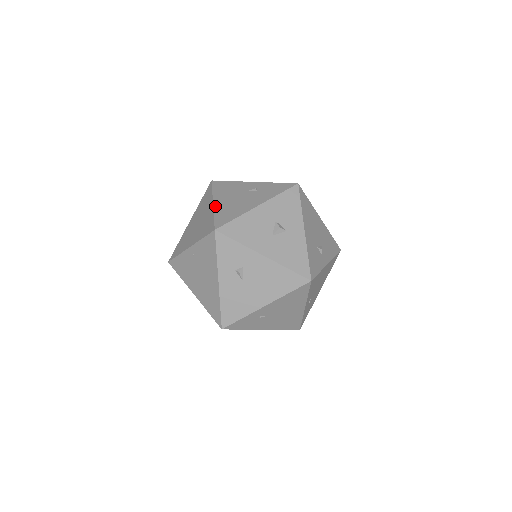
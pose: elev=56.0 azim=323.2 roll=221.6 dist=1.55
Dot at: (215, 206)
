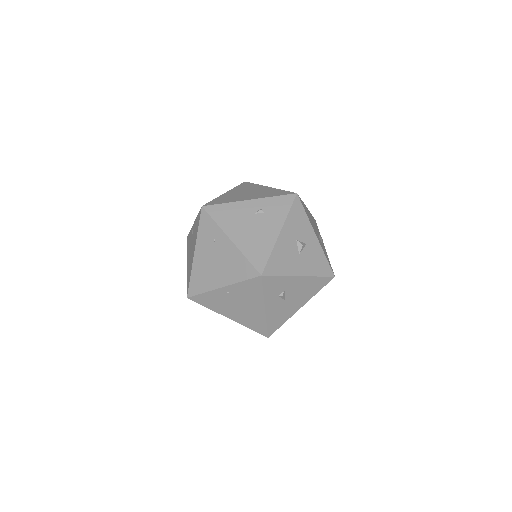
Dot at: (237, 244)
